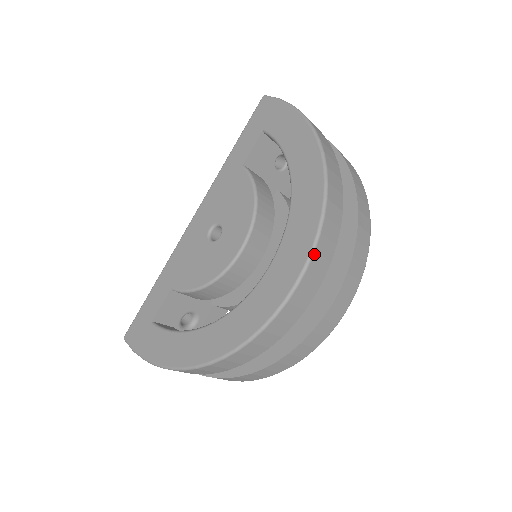
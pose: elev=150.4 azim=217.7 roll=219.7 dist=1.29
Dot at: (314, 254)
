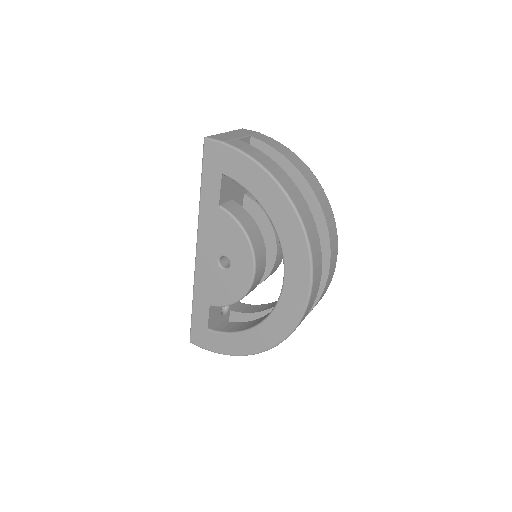
Dot at: (313, 272)
